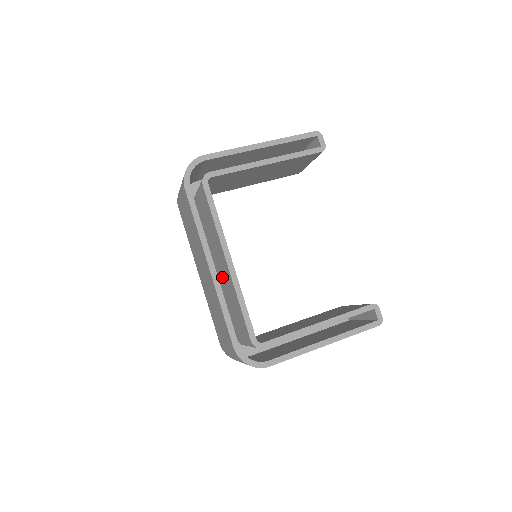
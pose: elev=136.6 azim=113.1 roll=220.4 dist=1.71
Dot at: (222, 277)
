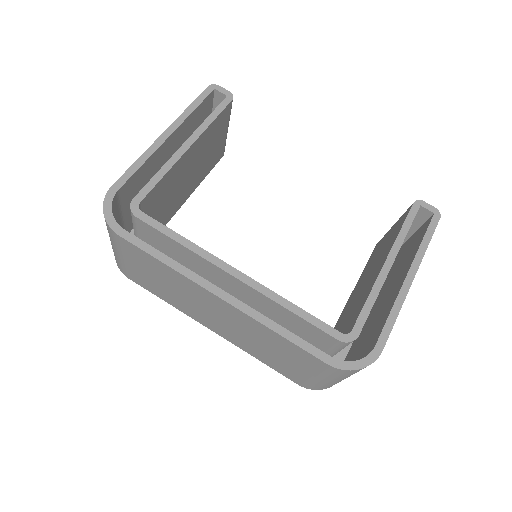
Dot at: occluded
